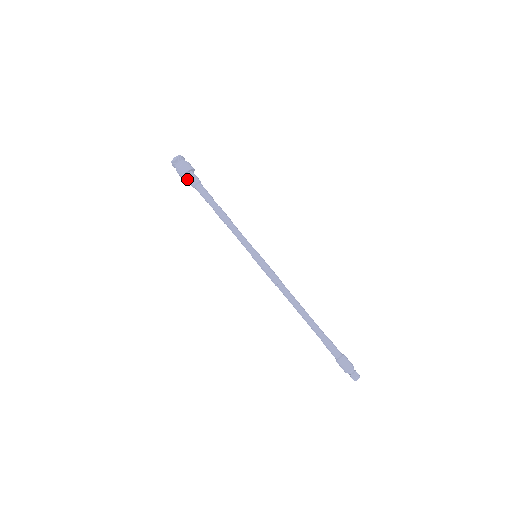
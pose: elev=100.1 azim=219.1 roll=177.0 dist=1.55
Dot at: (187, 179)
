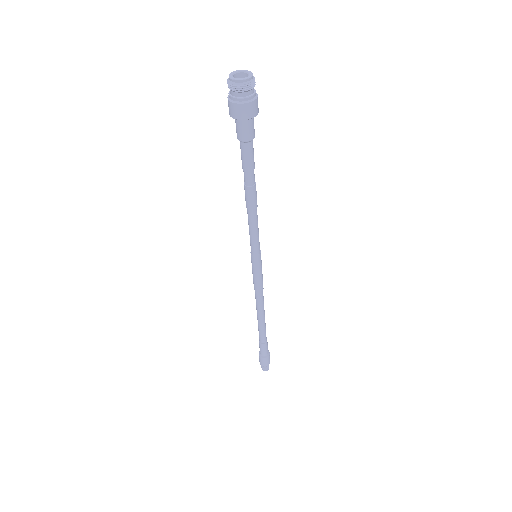
Dot at: occluded
